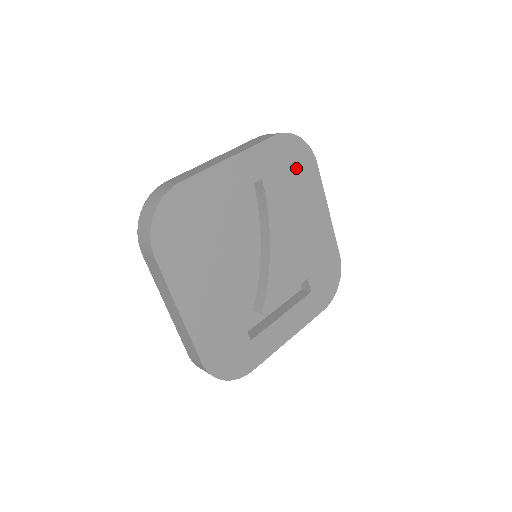
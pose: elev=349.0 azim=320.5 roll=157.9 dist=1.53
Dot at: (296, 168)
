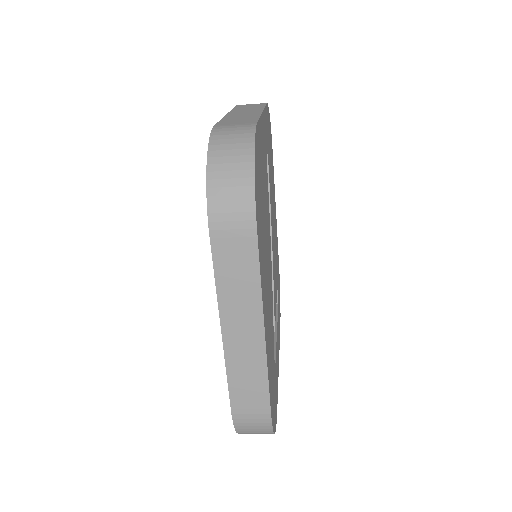
Dot at: occluded
